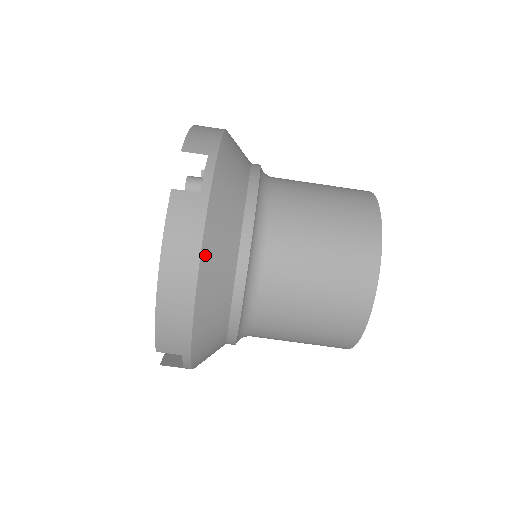
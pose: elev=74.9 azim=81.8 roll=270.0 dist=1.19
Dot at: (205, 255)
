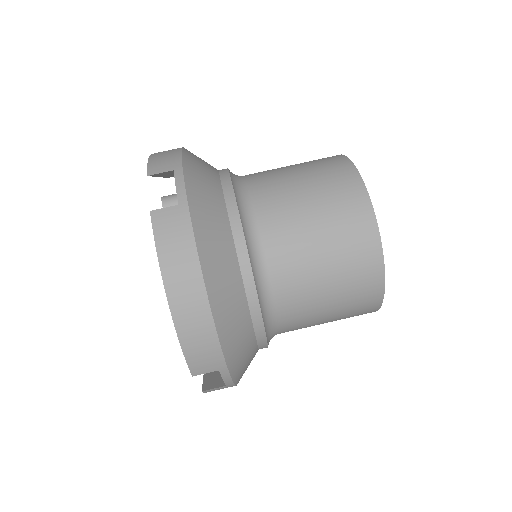
Dot at: (204, 260)
